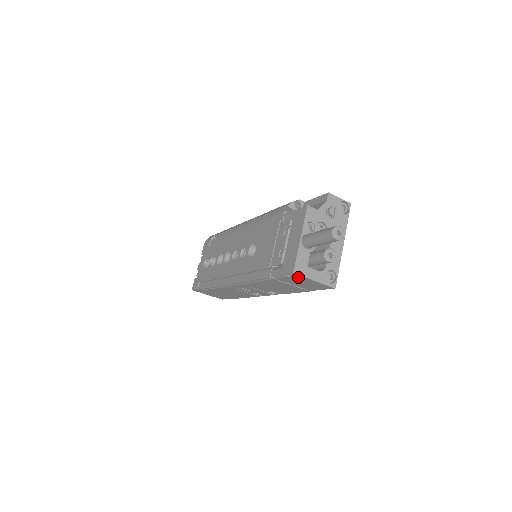
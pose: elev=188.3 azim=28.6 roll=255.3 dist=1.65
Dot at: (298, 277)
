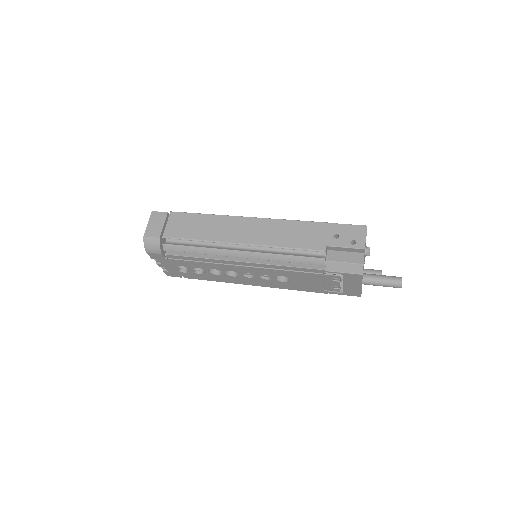
Dot at: occluded
